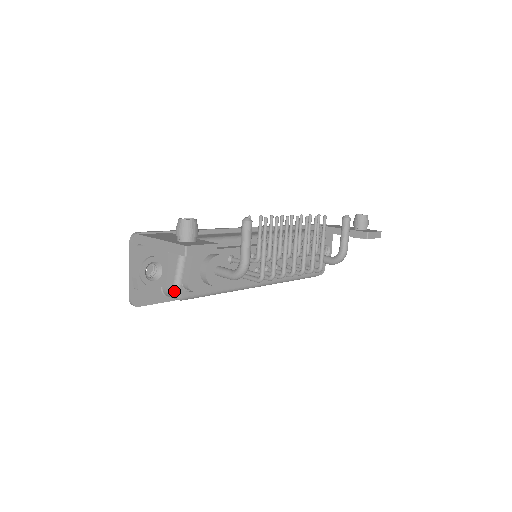
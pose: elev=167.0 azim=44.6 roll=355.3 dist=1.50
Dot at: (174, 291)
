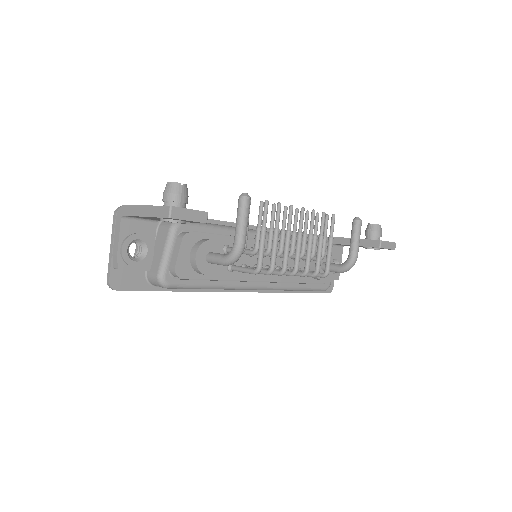
Dot at: (159, 275)
